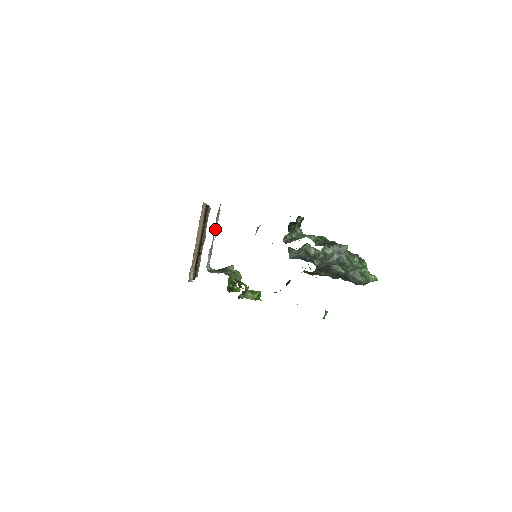
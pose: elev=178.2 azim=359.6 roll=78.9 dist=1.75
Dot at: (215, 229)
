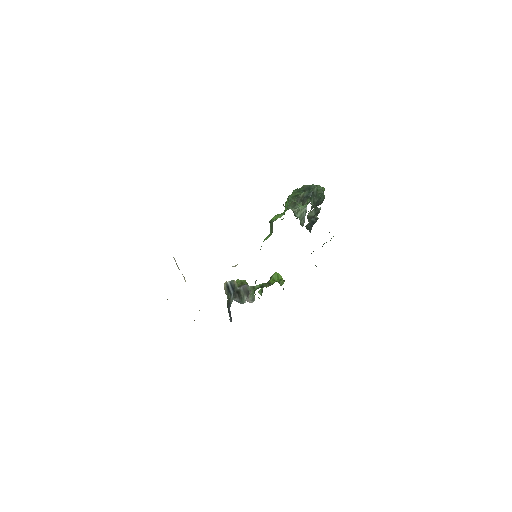
Dot at: occluded
